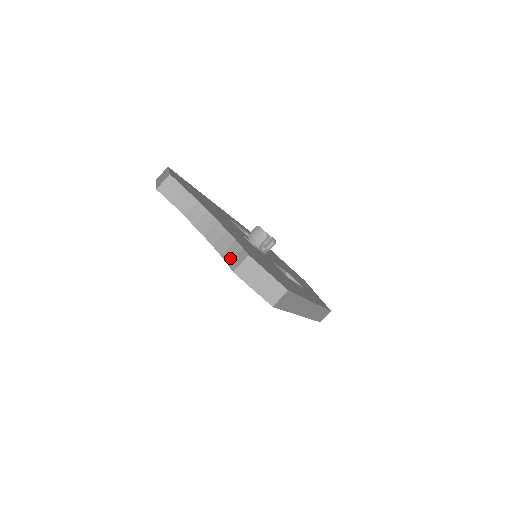
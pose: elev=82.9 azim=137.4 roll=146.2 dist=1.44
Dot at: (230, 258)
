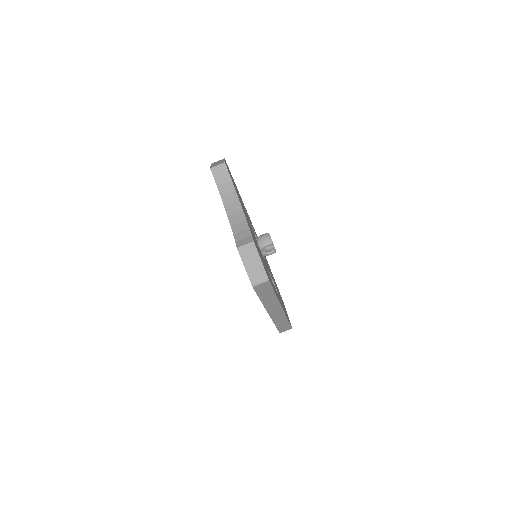
Dot at: (239, 238)
